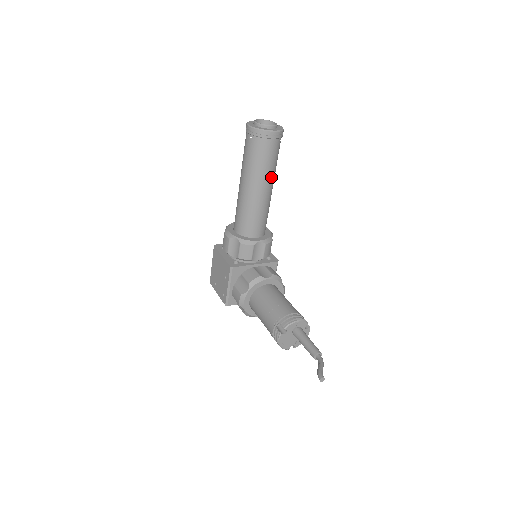
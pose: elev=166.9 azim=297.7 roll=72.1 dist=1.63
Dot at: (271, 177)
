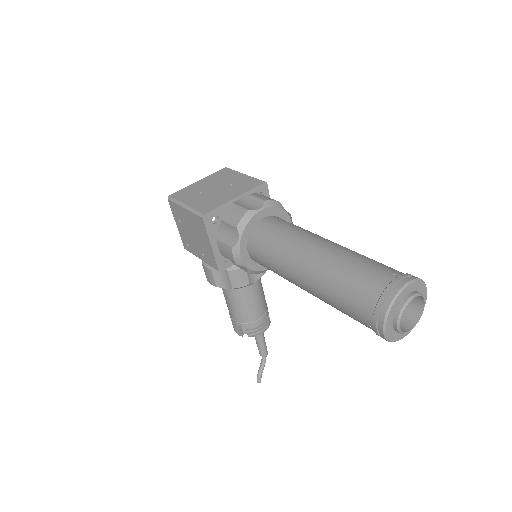
Dot at: occluded
